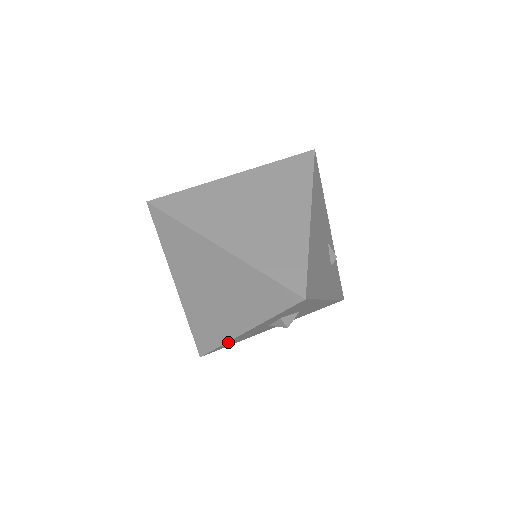
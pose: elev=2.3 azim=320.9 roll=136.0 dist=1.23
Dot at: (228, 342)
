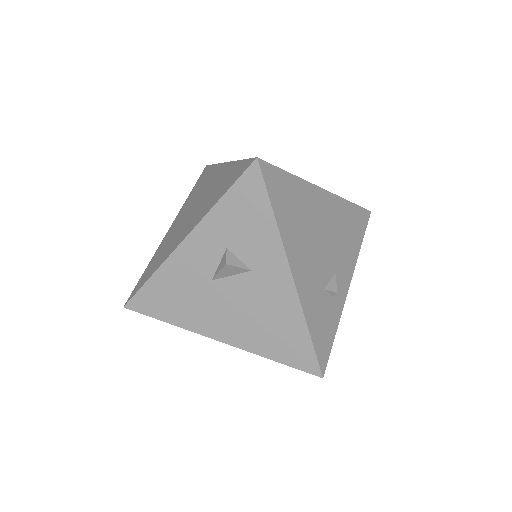
Dot at: (161, 272)
